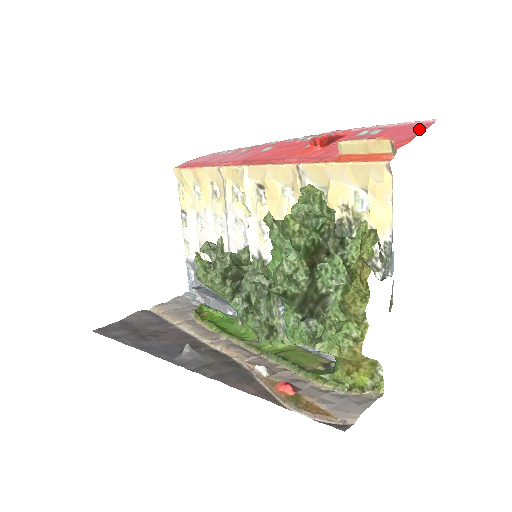
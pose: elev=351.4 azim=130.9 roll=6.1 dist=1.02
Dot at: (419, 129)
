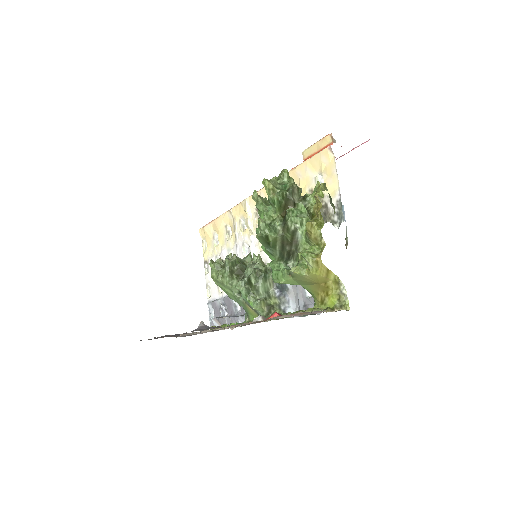
Dot at: occluded
